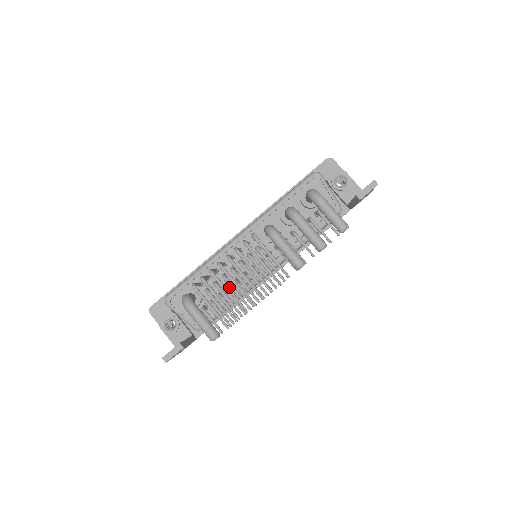
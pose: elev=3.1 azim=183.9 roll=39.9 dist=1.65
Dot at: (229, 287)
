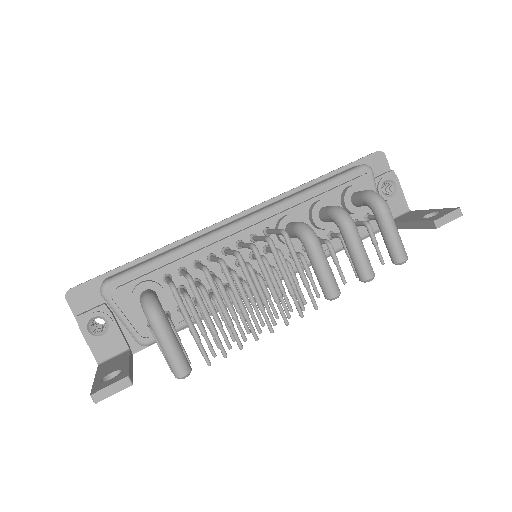
Dot at: occluded
